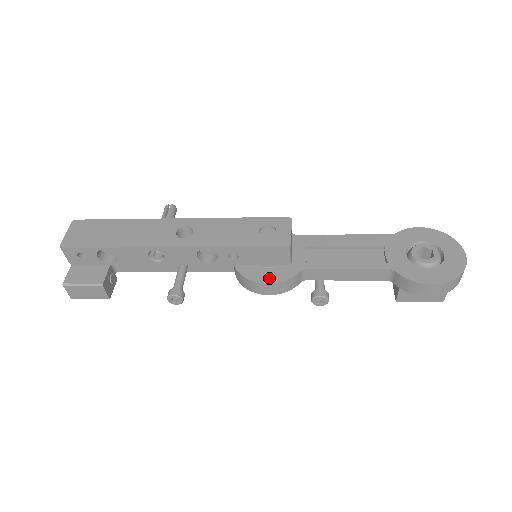
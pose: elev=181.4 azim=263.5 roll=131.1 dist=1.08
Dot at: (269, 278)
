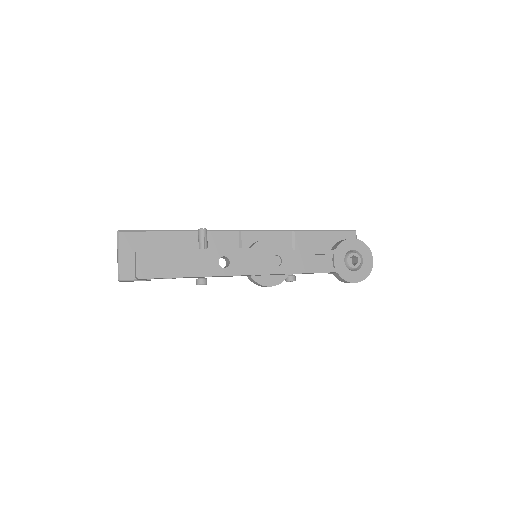
Dot at: (271, 282)
